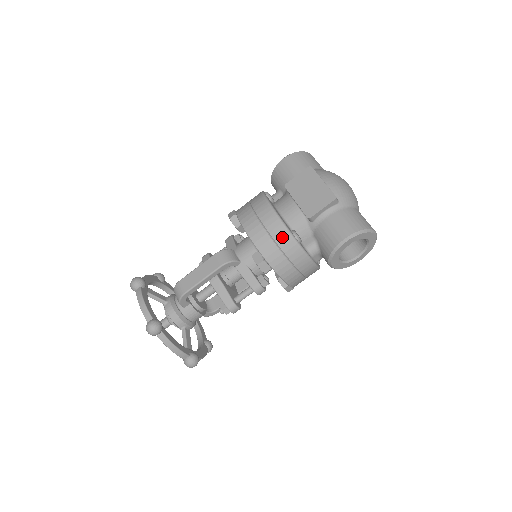
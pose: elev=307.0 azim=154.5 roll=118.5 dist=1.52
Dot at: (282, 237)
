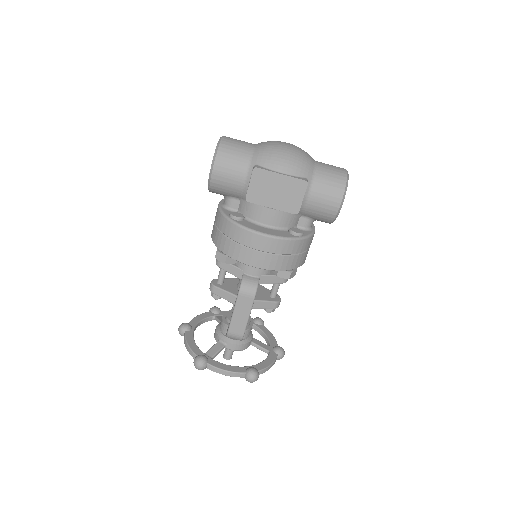
Dot at: (292, 247)
